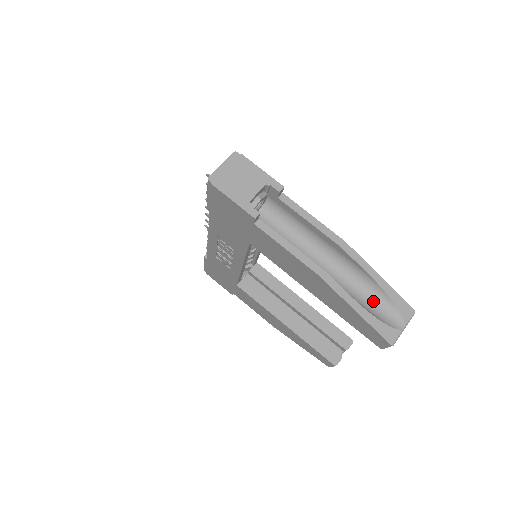
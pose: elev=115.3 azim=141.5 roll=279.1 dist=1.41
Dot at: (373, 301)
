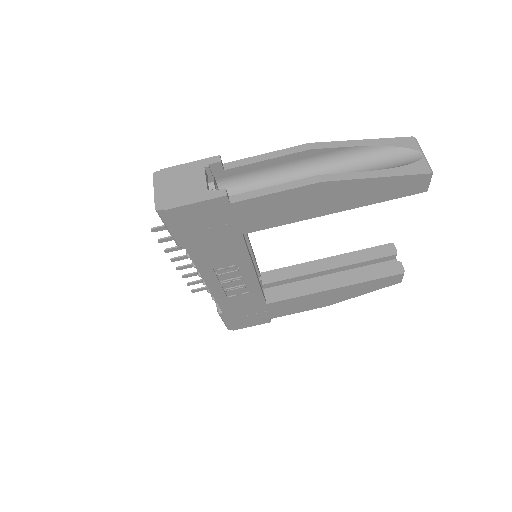
Dot at: (379, 163)
